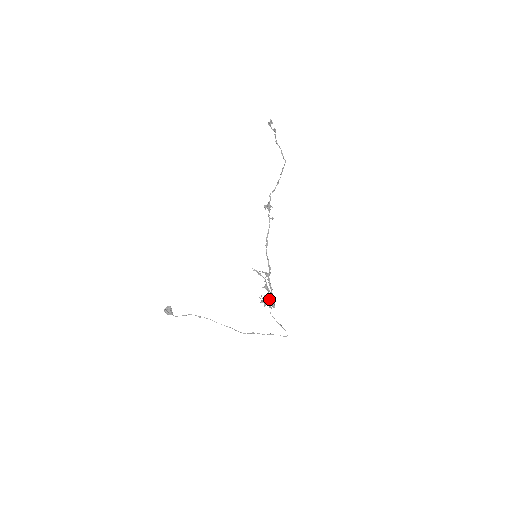
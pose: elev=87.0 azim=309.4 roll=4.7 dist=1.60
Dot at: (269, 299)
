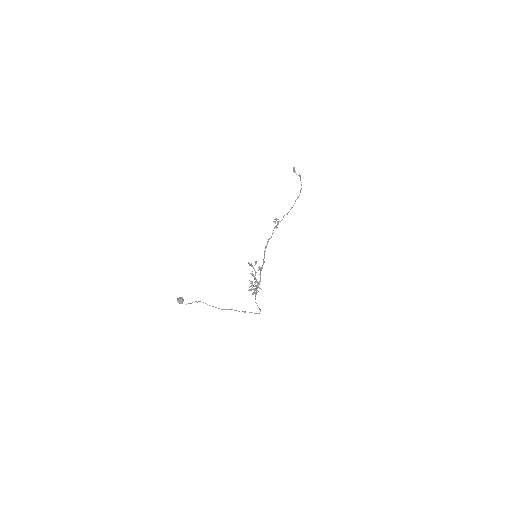
Dot at: (252, 283)
